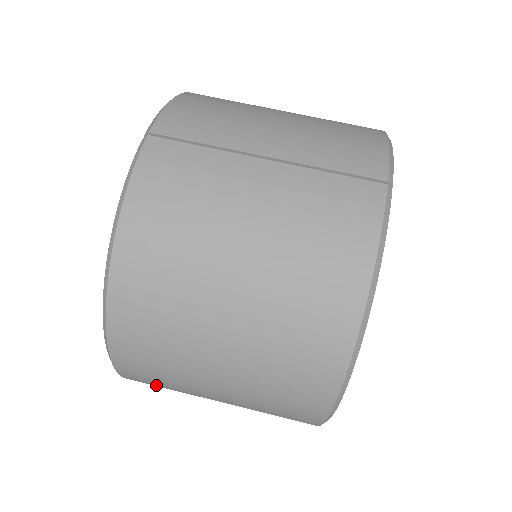
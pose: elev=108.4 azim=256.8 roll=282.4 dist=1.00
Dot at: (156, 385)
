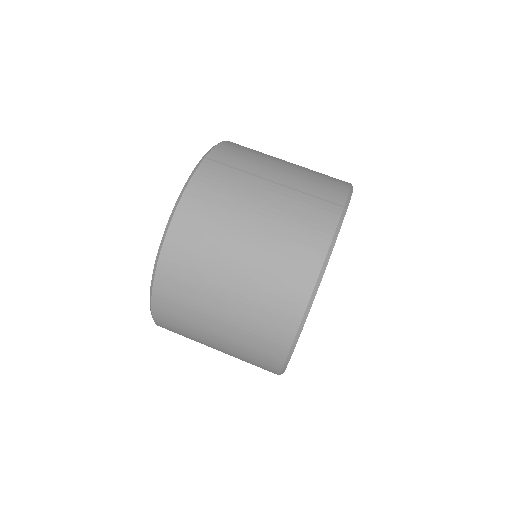
Dot at: (175, 325)
